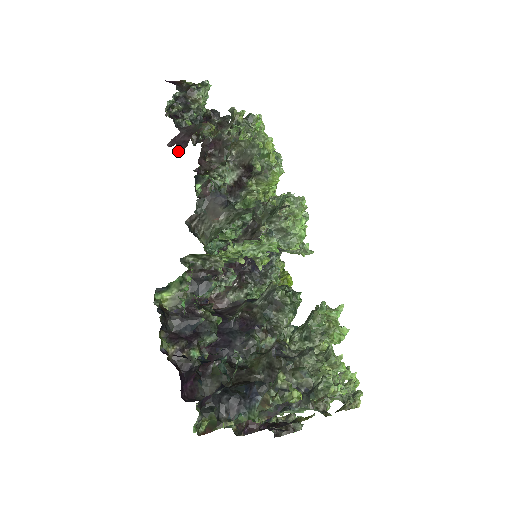
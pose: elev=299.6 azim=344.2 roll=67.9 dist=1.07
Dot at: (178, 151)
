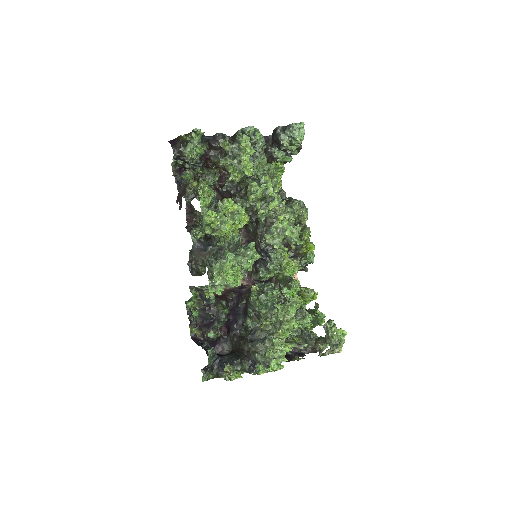
Dot at: (180, 208)
